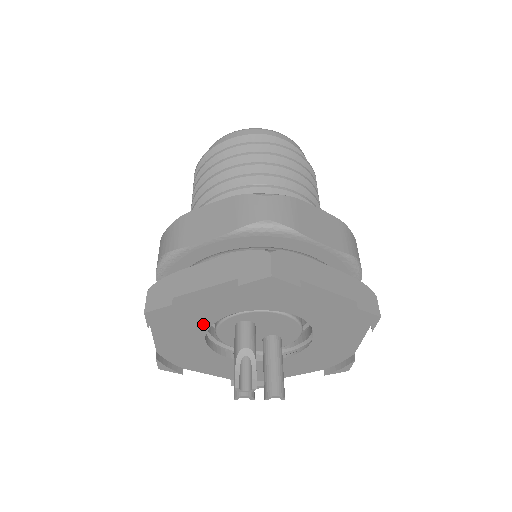
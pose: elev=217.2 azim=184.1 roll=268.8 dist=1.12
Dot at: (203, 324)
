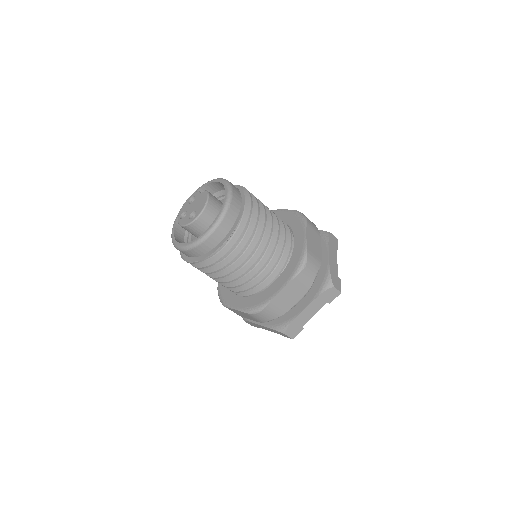
Dot at: occluded
